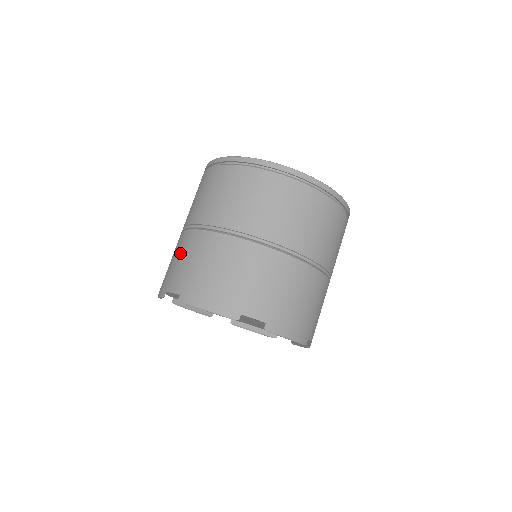
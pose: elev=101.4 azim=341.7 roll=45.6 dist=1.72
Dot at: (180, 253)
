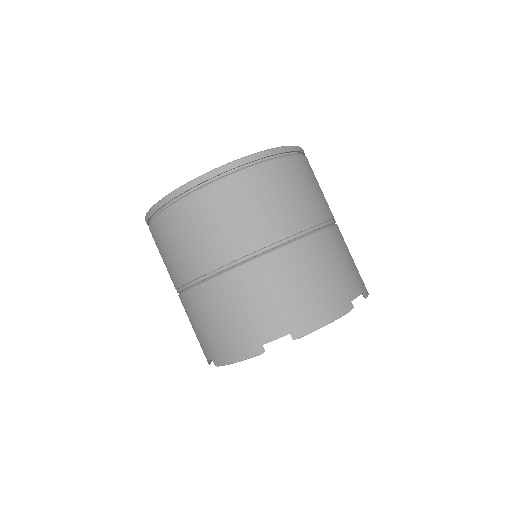
Dot at: (242, 300)
